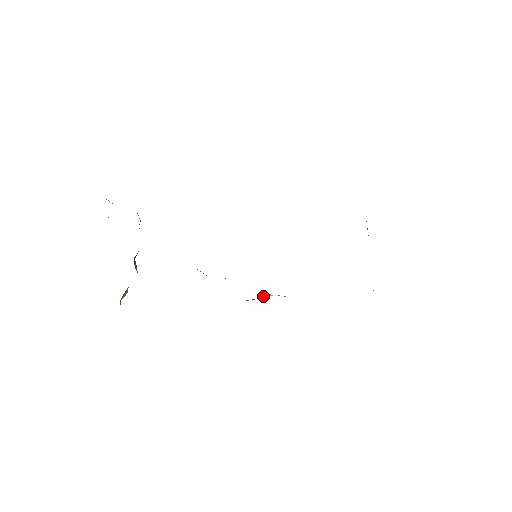
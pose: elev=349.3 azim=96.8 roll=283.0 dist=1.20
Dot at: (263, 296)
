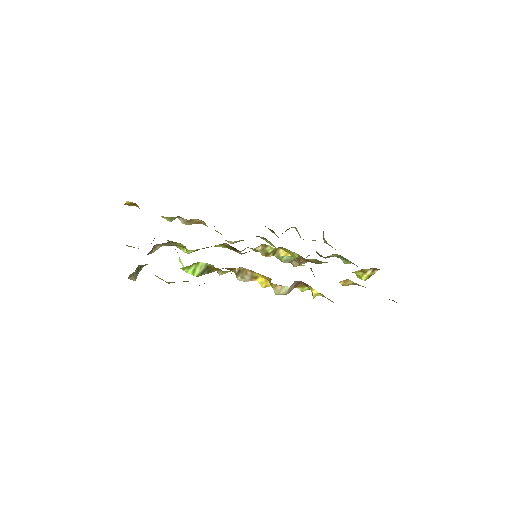
Dot at: occluded
